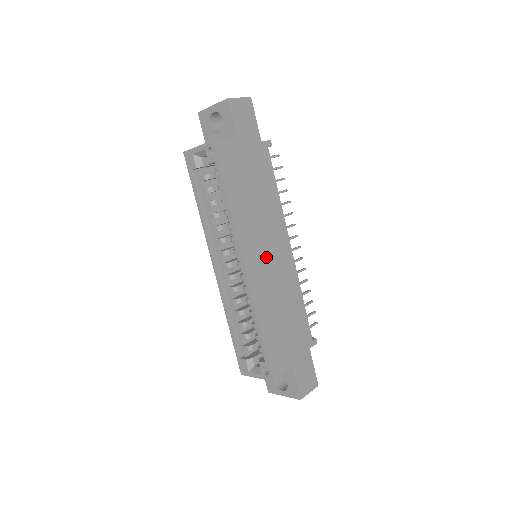
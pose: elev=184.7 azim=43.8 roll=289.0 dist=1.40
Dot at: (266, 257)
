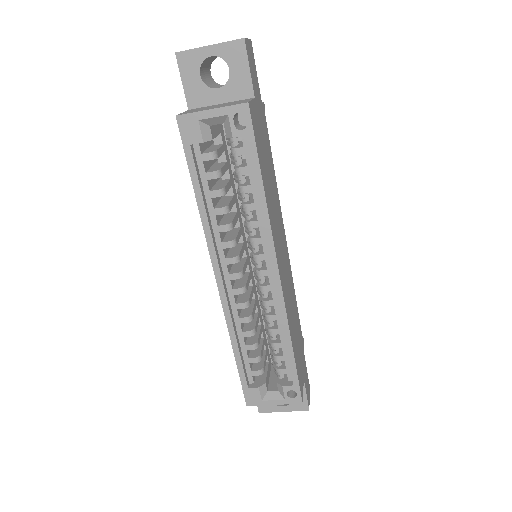
Dot at: (282, 257)
